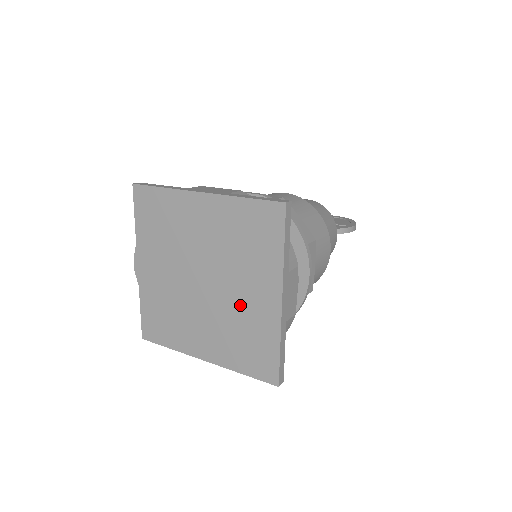
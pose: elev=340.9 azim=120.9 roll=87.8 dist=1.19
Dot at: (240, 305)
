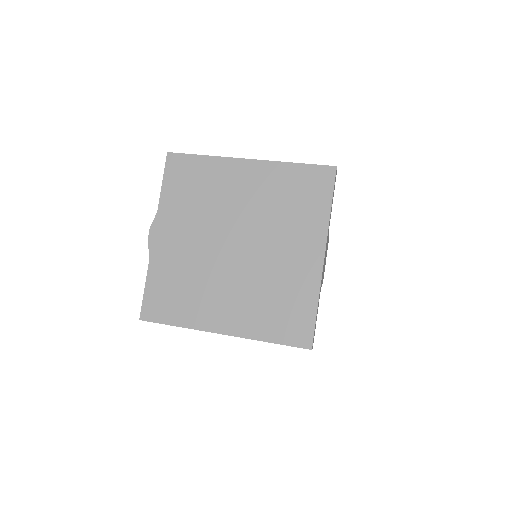
Dot at: (277, 266)
